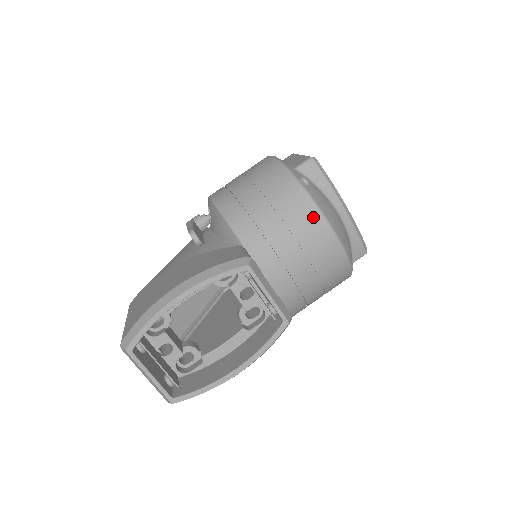
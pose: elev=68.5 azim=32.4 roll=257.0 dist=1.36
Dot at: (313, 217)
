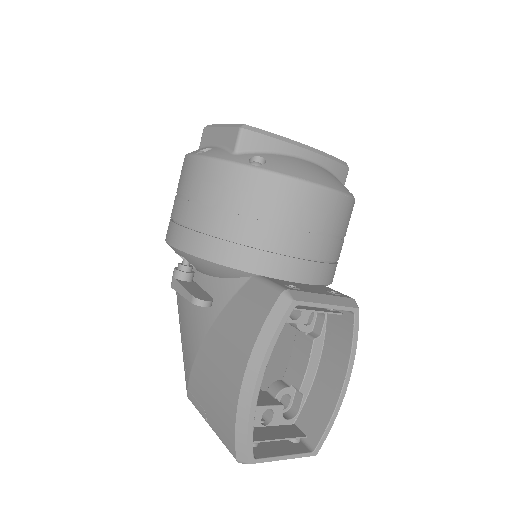
Dot at: (298, 192)
